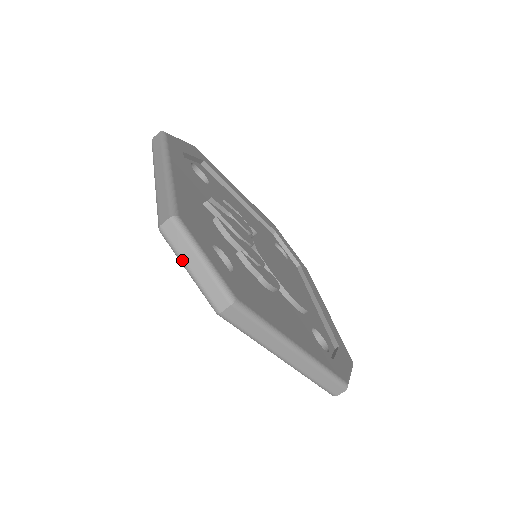
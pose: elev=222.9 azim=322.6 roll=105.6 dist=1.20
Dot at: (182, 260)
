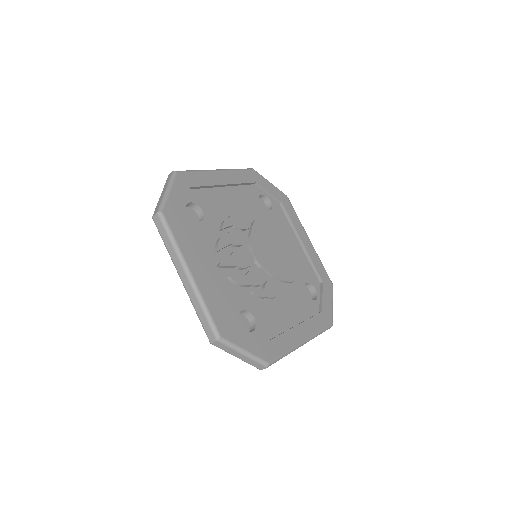
Dot at: (231, 354)
